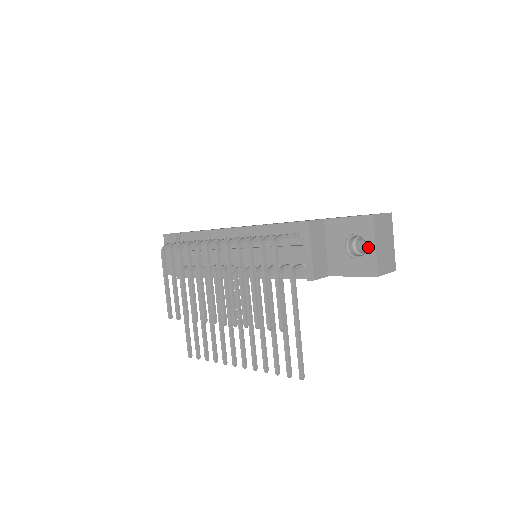
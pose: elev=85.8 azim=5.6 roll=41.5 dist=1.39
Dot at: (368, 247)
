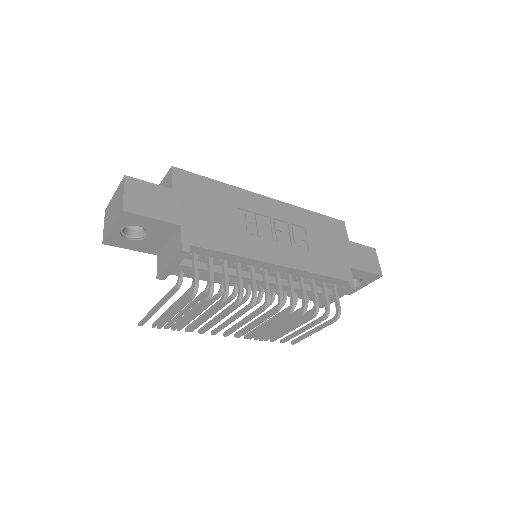
Dot at: (361, 285)
